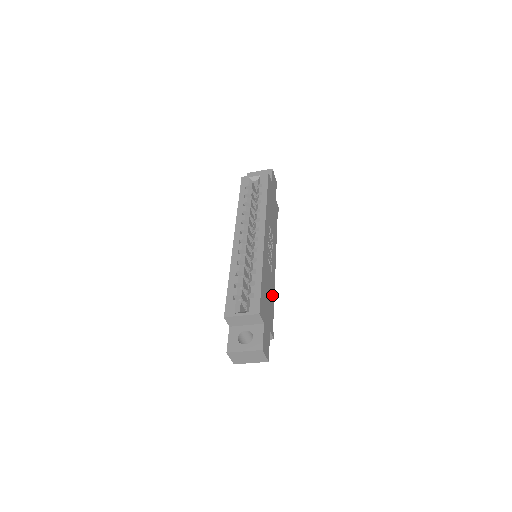
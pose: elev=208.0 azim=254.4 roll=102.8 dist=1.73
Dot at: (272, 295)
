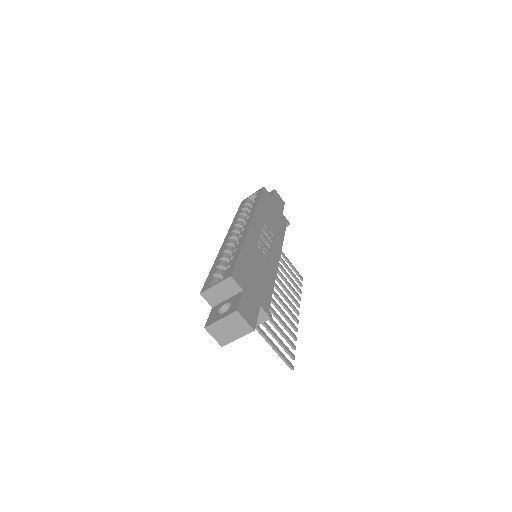
Dot at: (269, 280)
